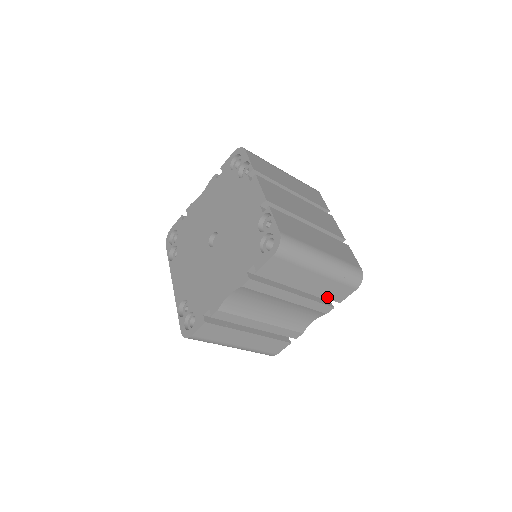
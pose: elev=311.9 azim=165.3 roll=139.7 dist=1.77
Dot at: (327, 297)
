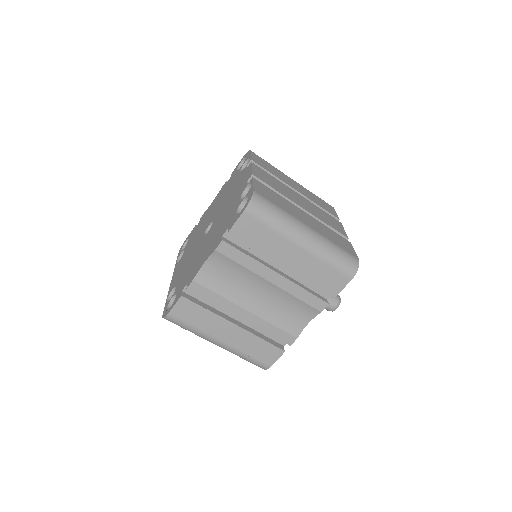
Dot at: (317, 285)
